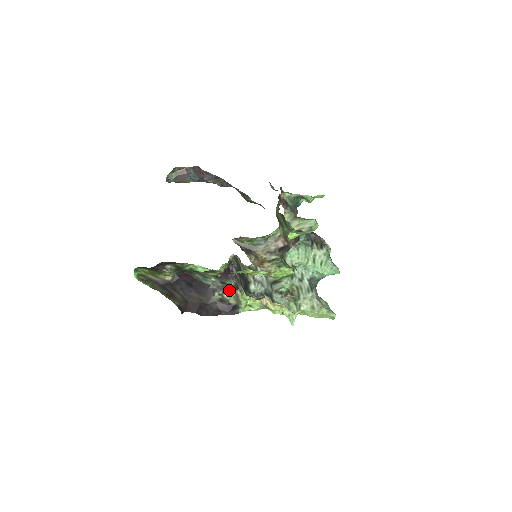
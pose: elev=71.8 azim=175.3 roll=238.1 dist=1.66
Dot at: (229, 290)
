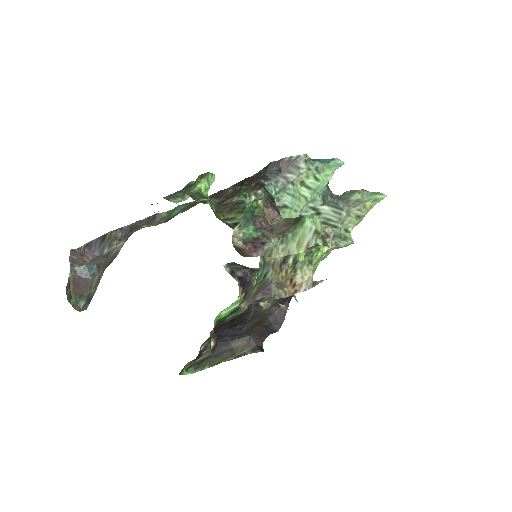
Dot at: occluded
